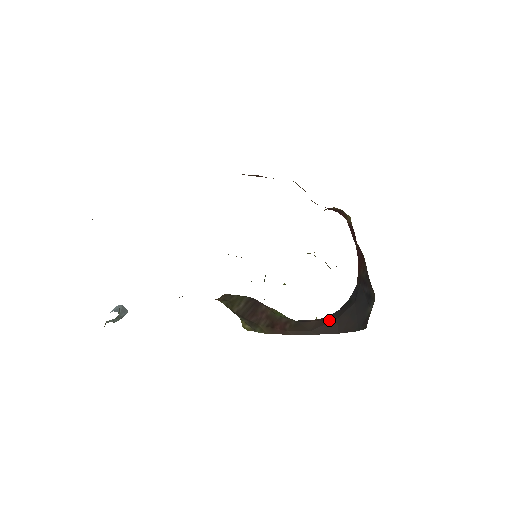
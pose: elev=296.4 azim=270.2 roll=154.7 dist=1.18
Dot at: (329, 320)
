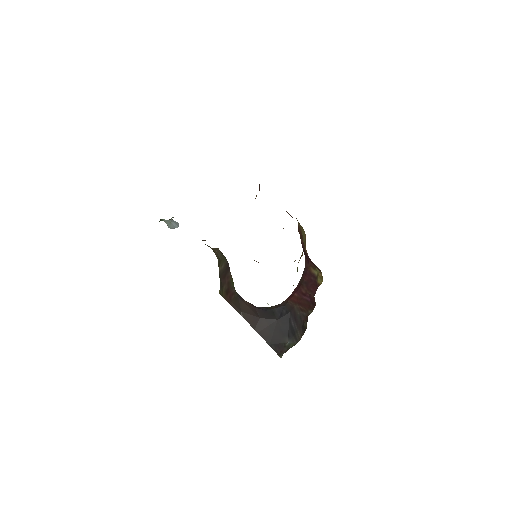
Dot at: (255, 314)
